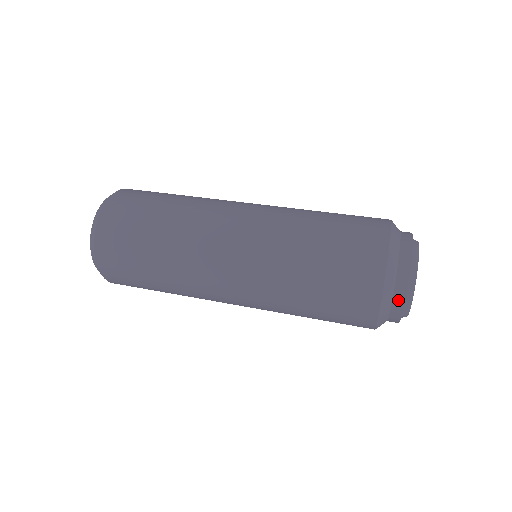
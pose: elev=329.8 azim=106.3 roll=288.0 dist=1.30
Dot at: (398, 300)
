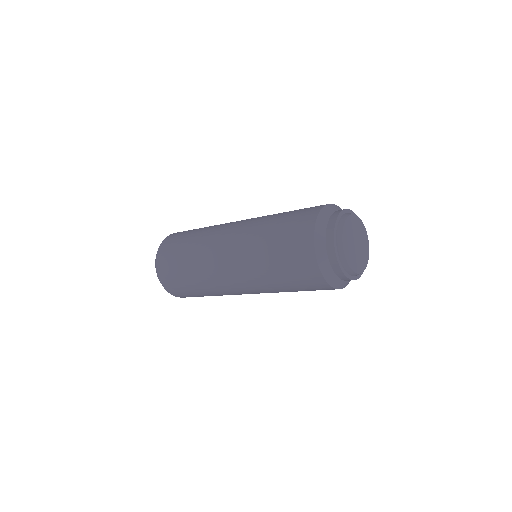
Dot at: (335, 266)
